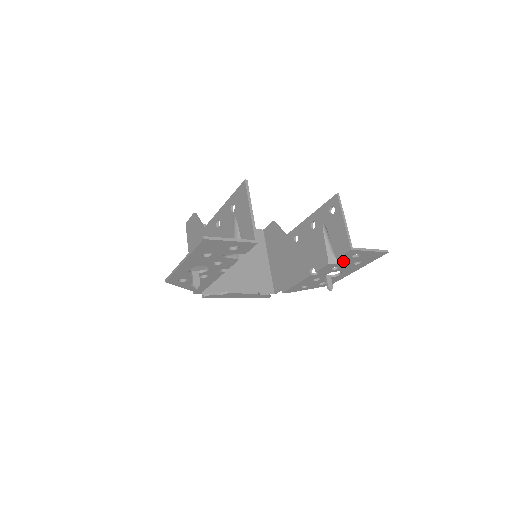
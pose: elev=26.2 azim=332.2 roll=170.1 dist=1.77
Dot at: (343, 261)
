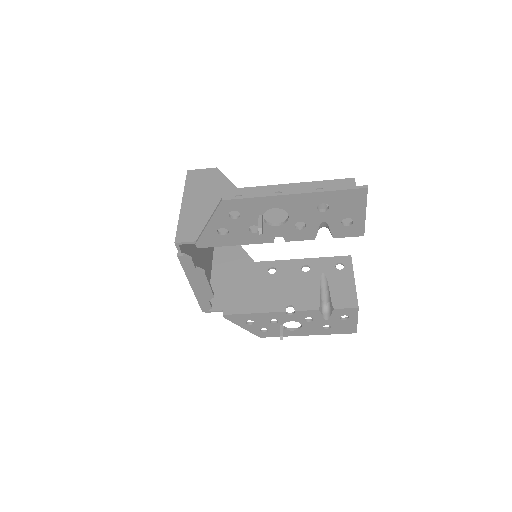
Dot at: (326, 316)
